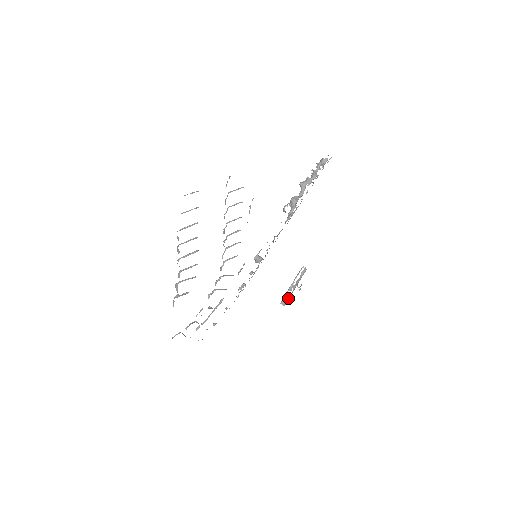
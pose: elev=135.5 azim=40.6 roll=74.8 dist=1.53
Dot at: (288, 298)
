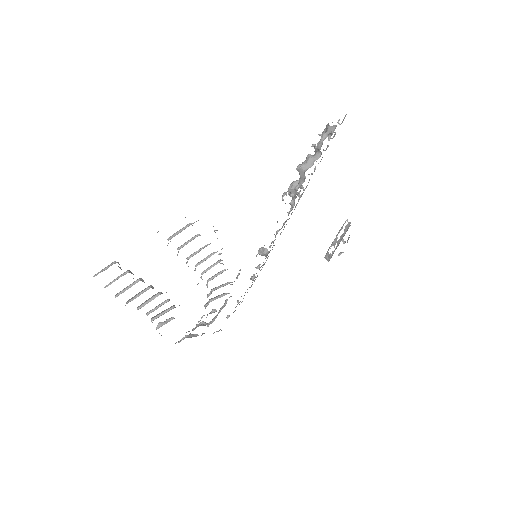
Dot at: (332, 254)
